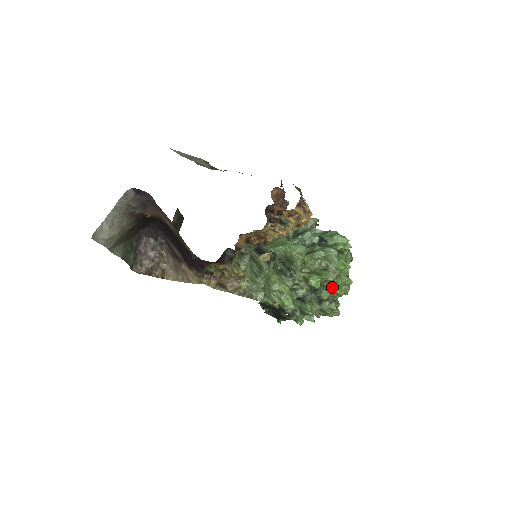
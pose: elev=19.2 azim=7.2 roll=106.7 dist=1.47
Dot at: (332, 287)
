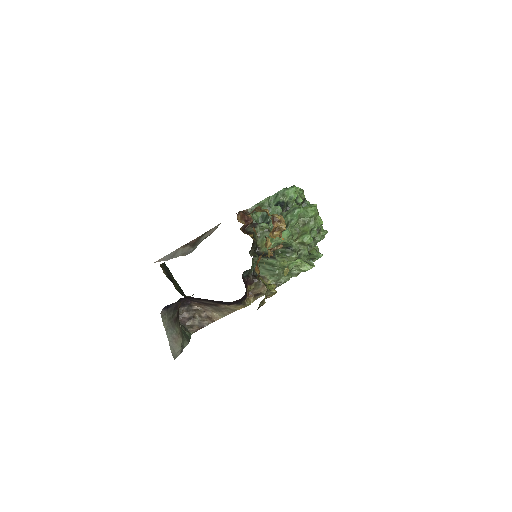
Dot at: occluded
